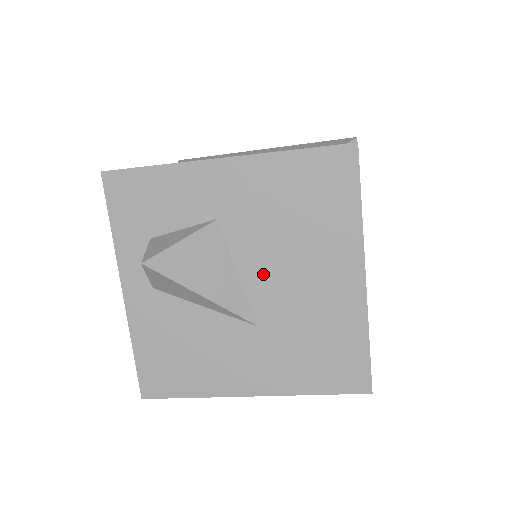
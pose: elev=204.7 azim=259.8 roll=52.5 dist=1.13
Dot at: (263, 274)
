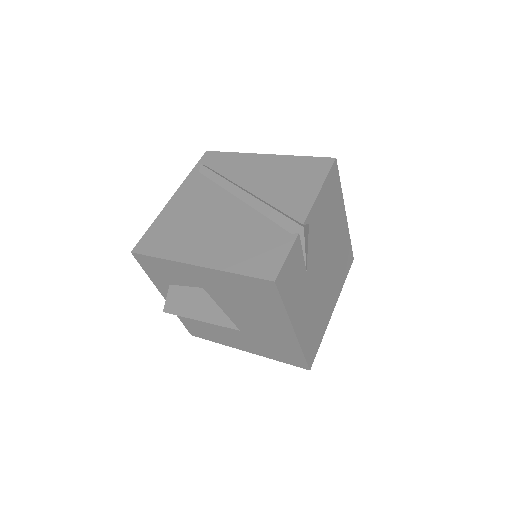
Dot at: (236, 314)
